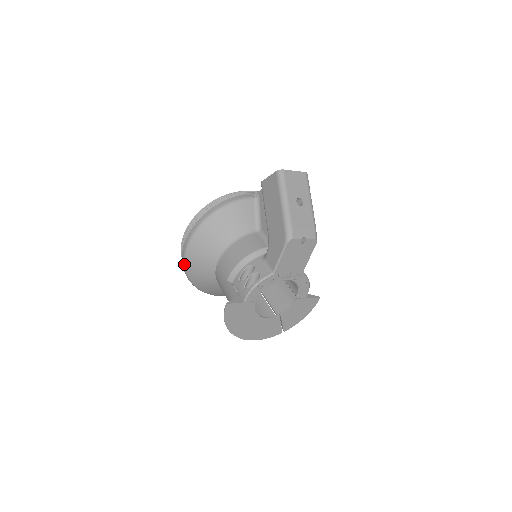
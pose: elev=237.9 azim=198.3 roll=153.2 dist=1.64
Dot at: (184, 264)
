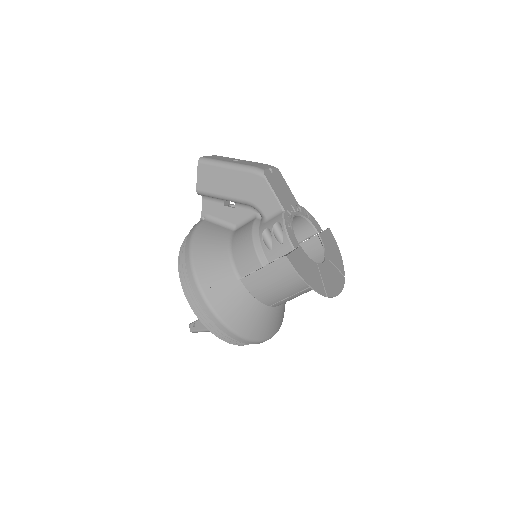
Dot at: (217, 317)
